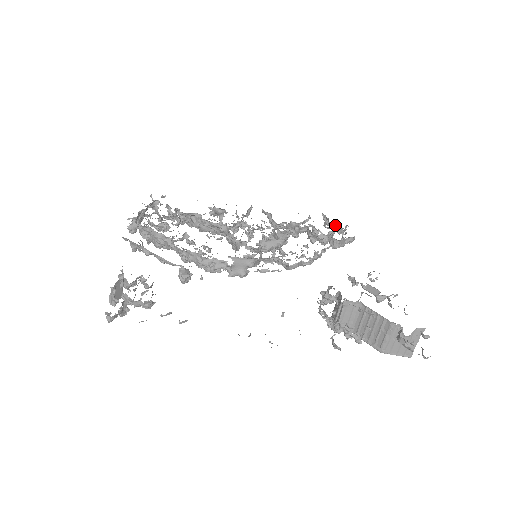
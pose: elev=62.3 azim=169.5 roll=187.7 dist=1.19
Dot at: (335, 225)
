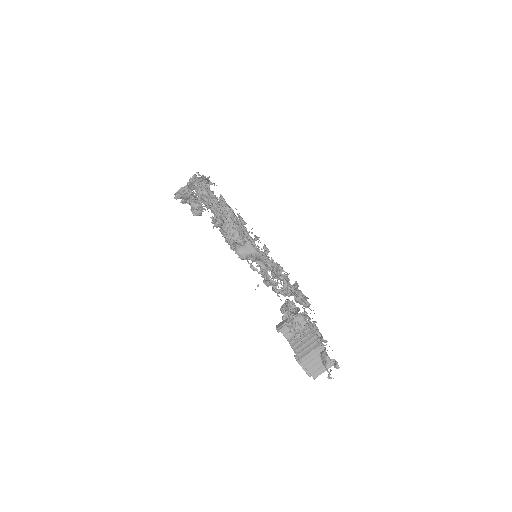
Dot at: occluded
